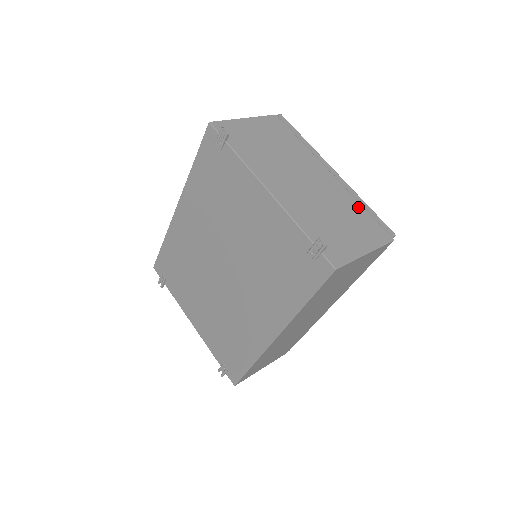
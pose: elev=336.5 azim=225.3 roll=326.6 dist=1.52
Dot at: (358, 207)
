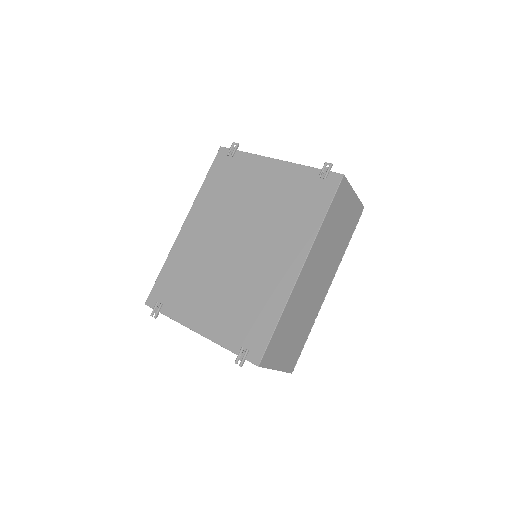
Dot at: occluded
